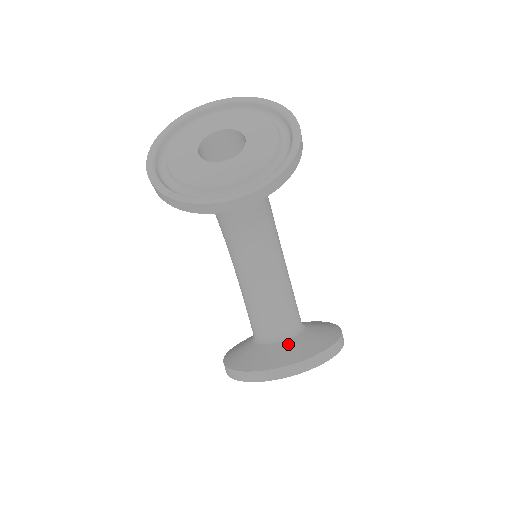
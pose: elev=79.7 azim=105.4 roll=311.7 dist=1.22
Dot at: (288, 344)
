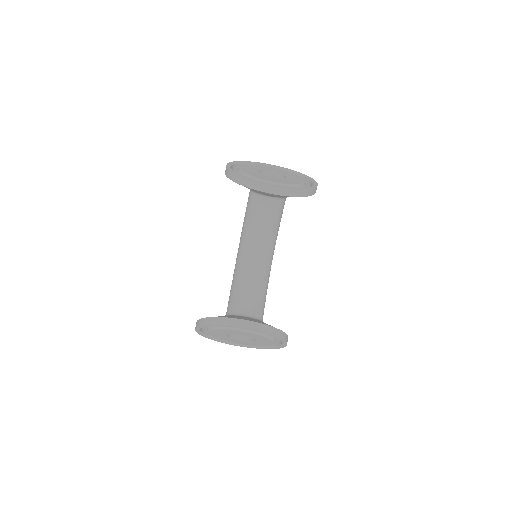
Dot at: (252, 318)
